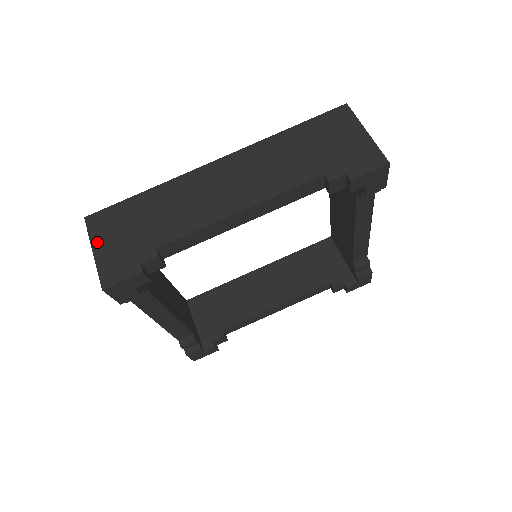
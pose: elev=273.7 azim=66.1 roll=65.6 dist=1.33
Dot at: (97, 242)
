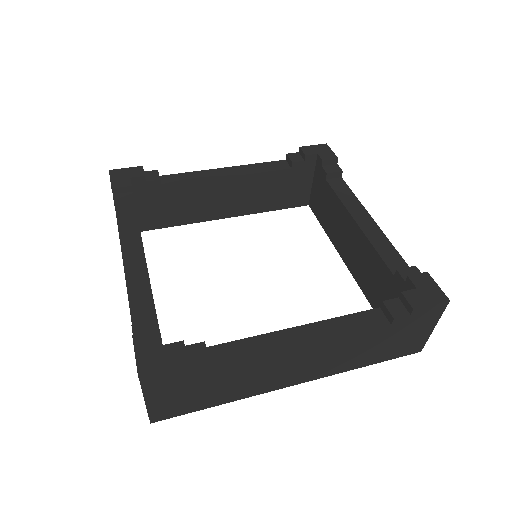
Dot at: occluded
